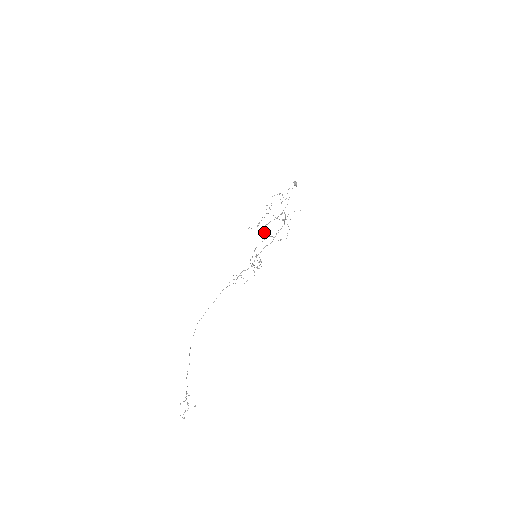
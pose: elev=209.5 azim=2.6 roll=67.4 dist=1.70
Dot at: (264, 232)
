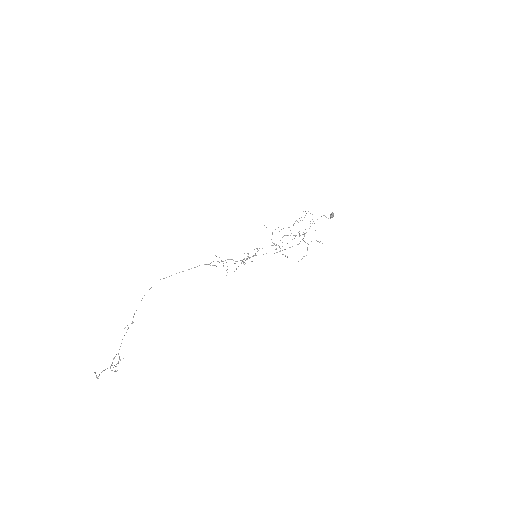
Dot at: (280, 240)
